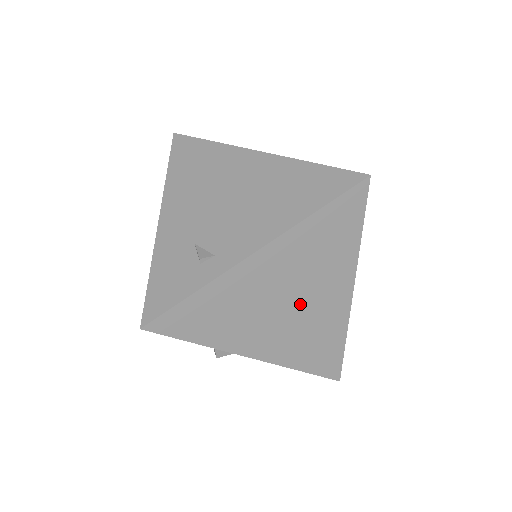
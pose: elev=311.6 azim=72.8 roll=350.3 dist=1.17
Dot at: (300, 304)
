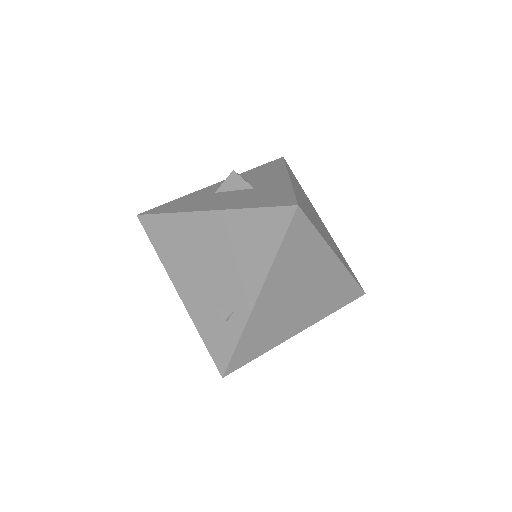
Dot at: (307, 291)
